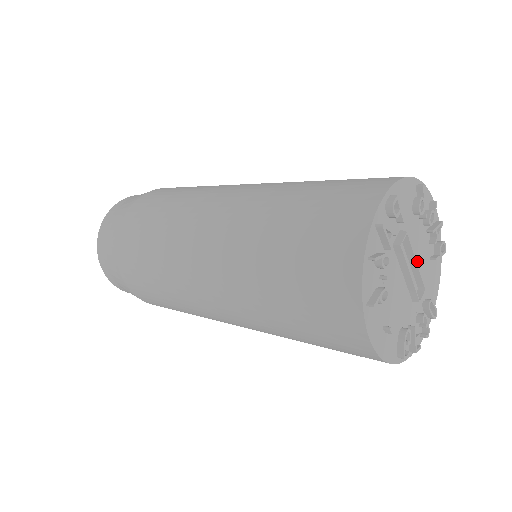
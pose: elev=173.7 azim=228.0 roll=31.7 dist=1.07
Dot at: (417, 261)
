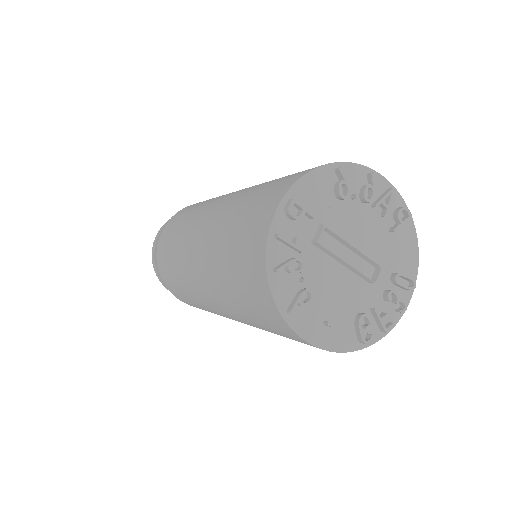
Dot at: (364, 242)
